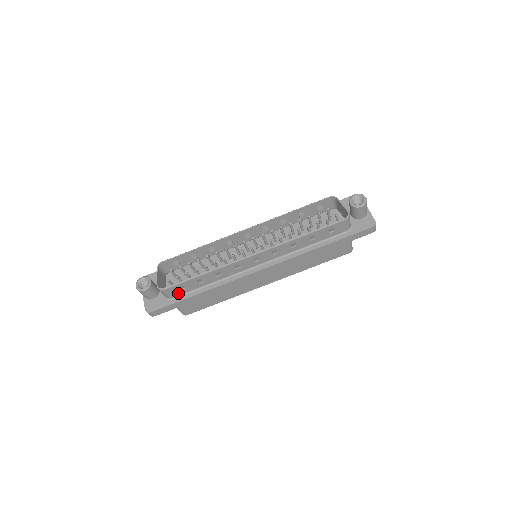
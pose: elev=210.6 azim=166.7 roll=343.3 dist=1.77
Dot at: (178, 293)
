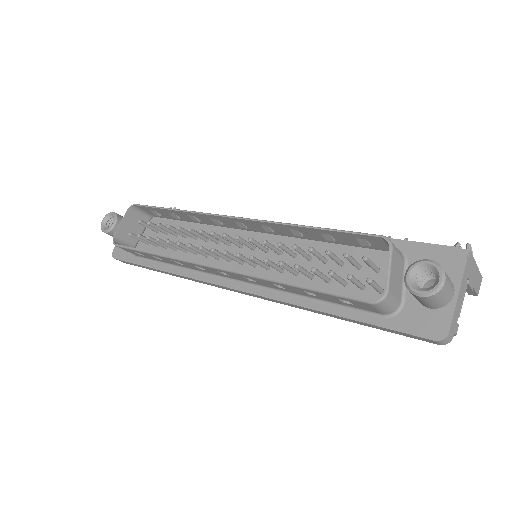
Dot at: (140, 255)
